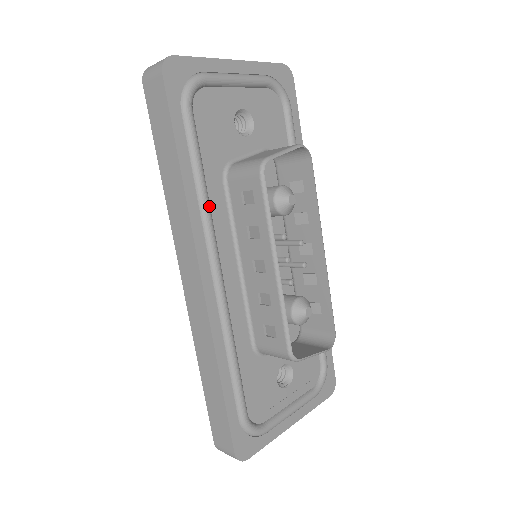
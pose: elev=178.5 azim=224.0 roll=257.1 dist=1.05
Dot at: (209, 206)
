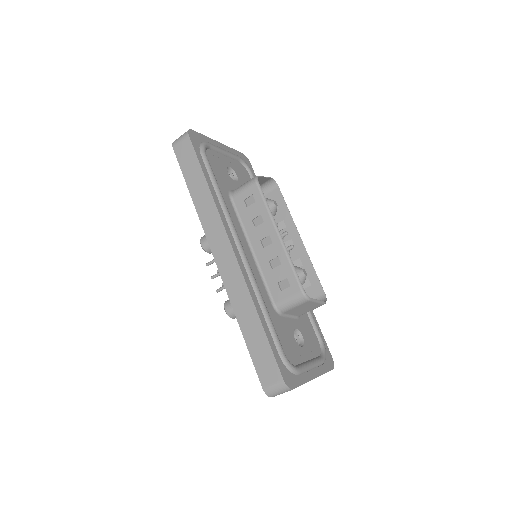
Dot at: (227, 207)
